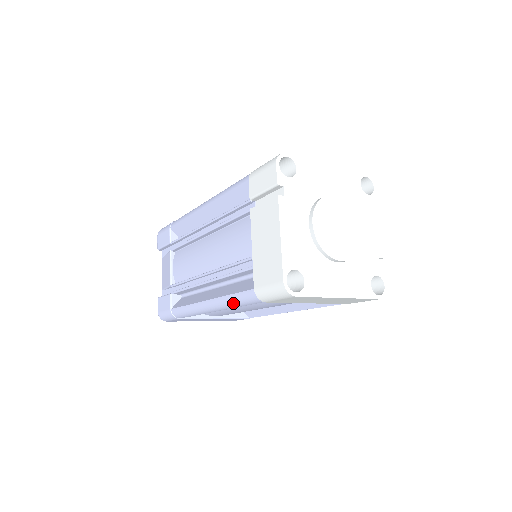
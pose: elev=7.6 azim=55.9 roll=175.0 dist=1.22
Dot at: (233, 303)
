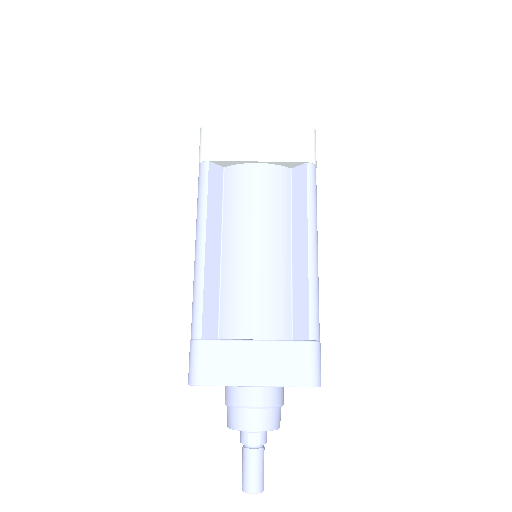
Dot at: (200, 201)
